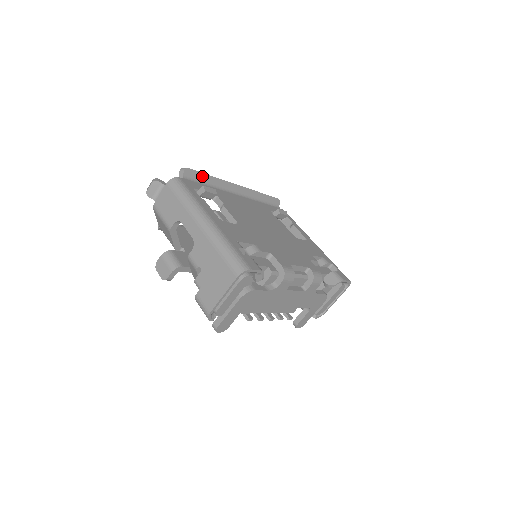
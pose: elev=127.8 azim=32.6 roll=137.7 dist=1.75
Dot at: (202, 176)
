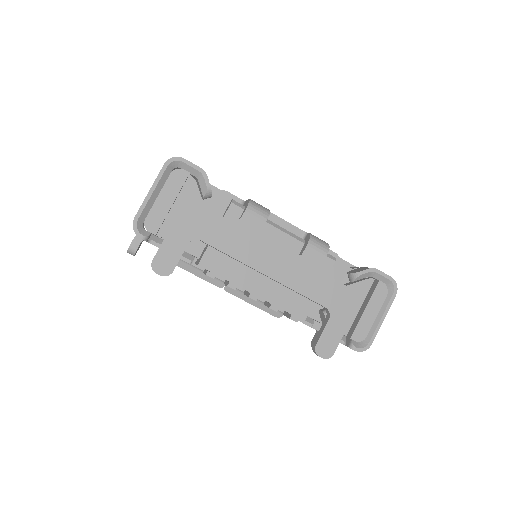
Dot at: occluded
